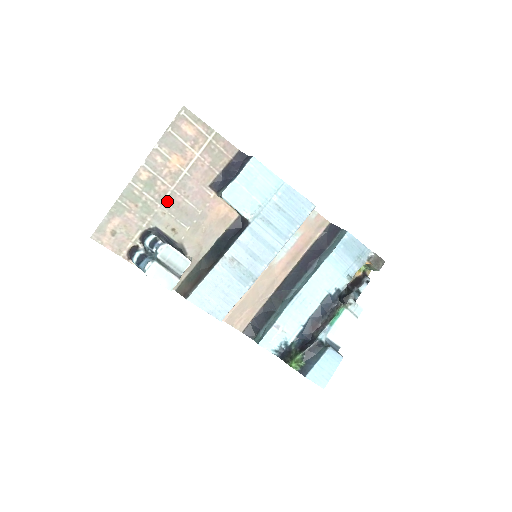
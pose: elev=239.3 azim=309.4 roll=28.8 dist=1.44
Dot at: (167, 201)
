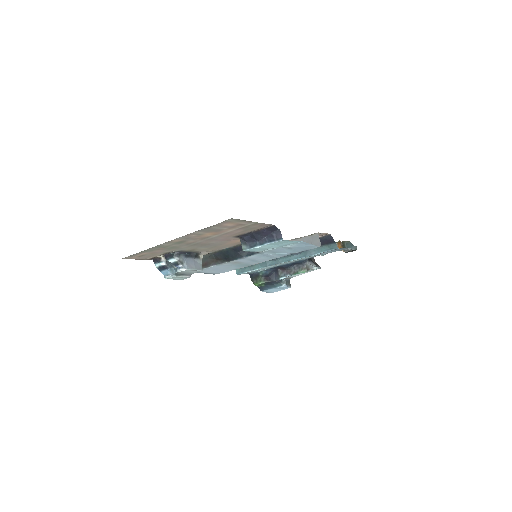
Dot at: (193, 244)
